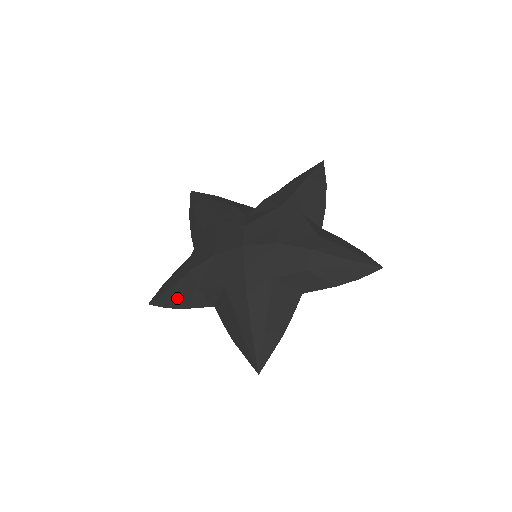
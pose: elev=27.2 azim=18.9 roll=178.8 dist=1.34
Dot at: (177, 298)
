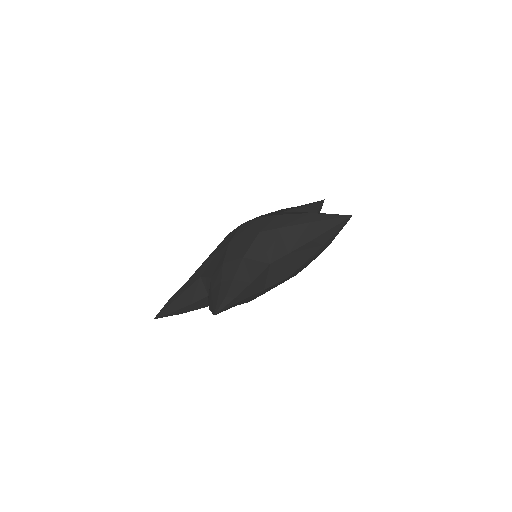
Dot at: (235, 281)
